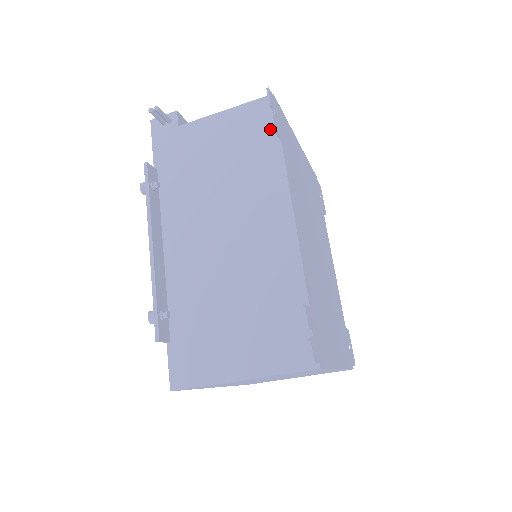
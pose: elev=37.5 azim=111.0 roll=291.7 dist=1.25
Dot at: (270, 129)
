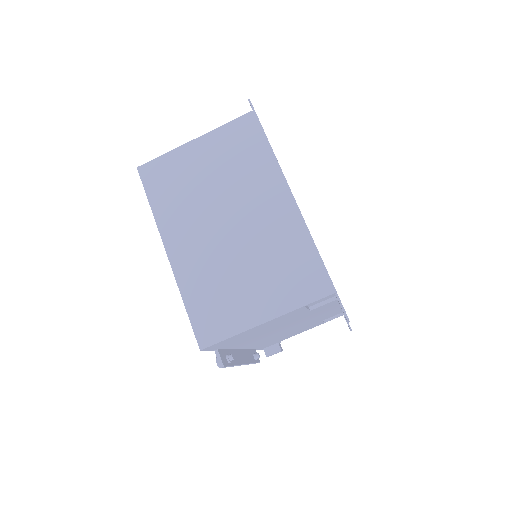
Dot at: occluded
